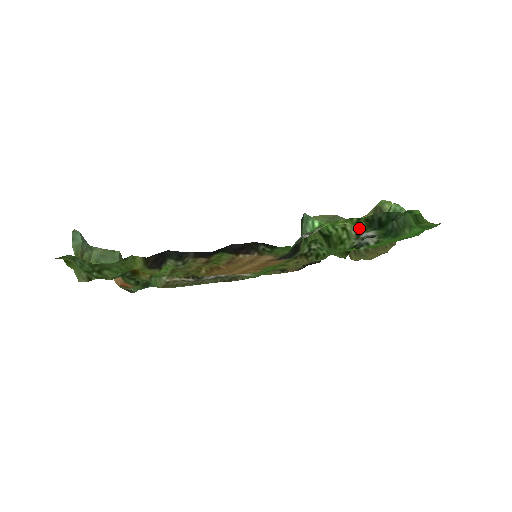
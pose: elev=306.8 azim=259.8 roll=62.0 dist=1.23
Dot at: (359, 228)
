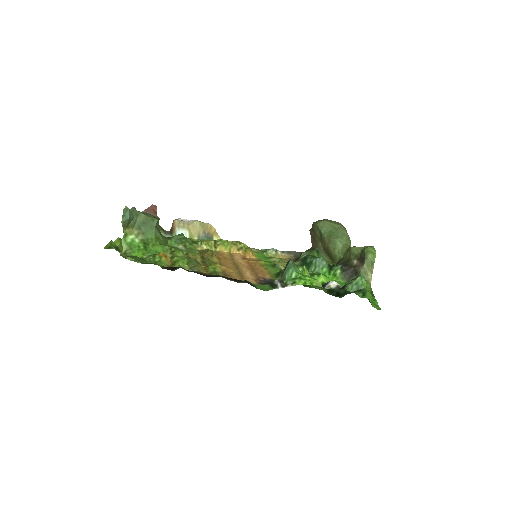
Dot at: (323, 290)
